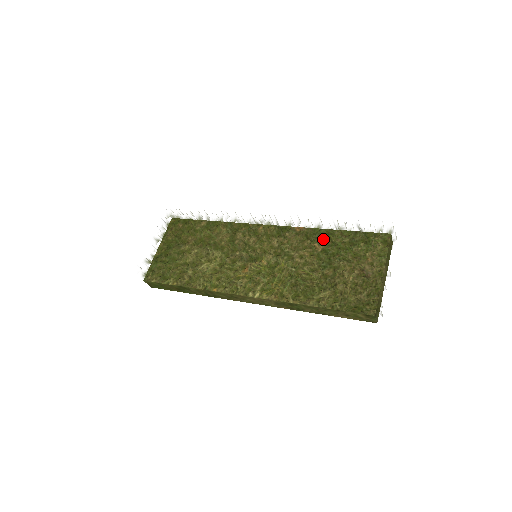
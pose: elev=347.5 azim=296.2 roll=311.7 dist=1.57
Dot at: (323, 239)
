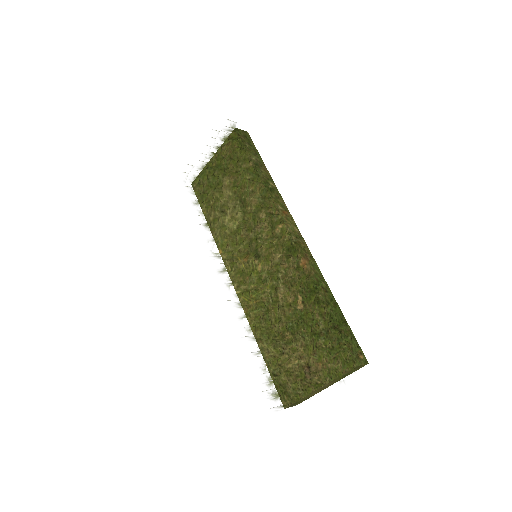
Dot at: occluded
